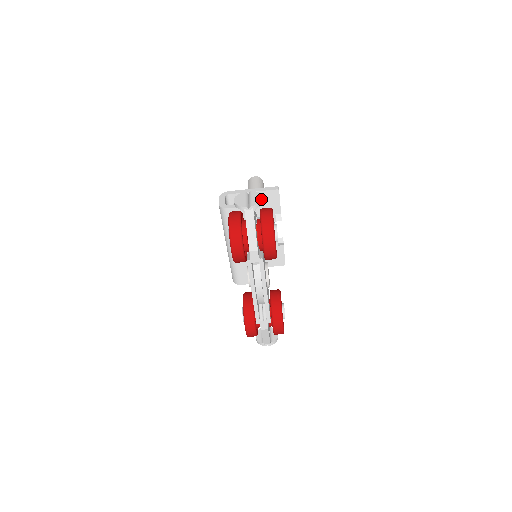
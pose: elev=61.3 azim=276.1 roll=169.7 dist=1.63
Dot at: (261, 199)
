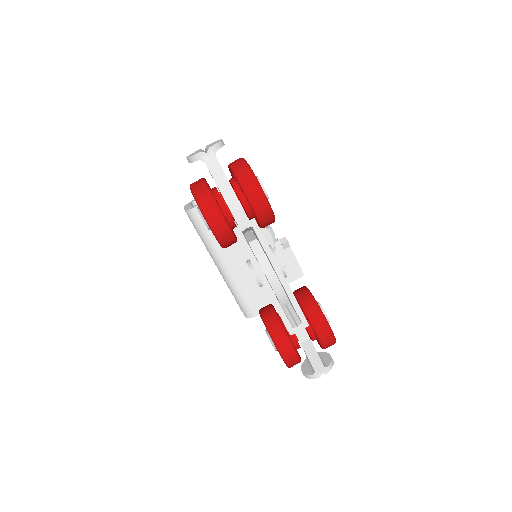
Dot at: (220, 140)
